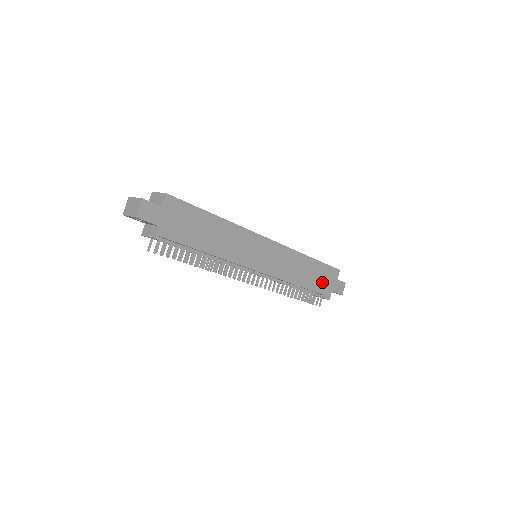
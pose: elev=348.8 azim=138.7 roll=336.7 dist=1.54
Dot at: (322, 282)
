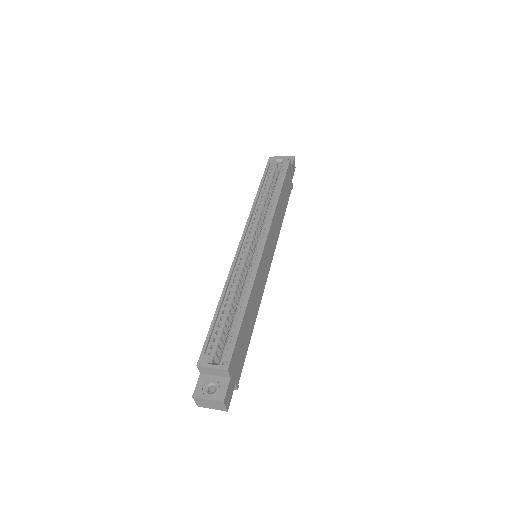
Dot at: (288, 189)
